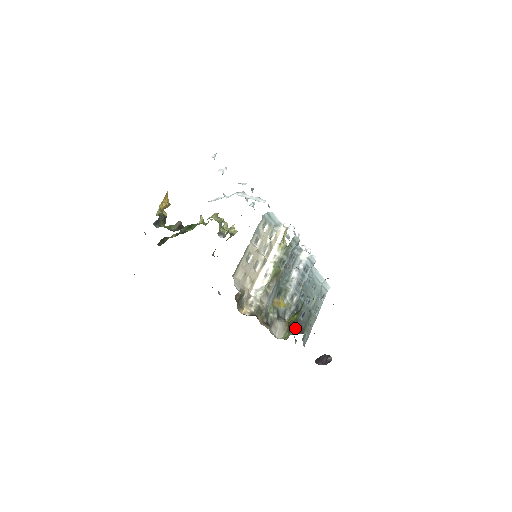
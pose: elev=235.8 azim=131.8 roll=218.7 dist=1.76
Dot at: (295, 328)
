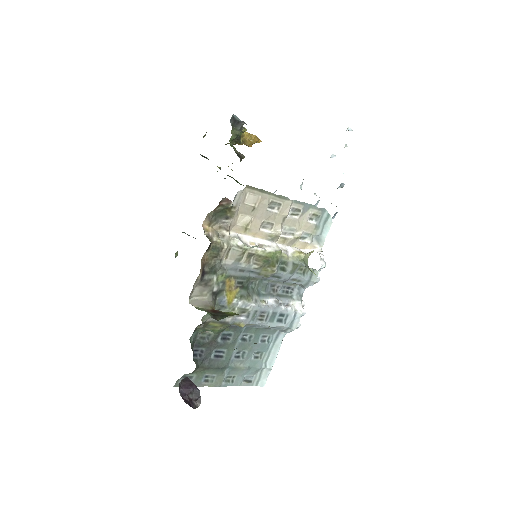
Dot at: (218, 317)
